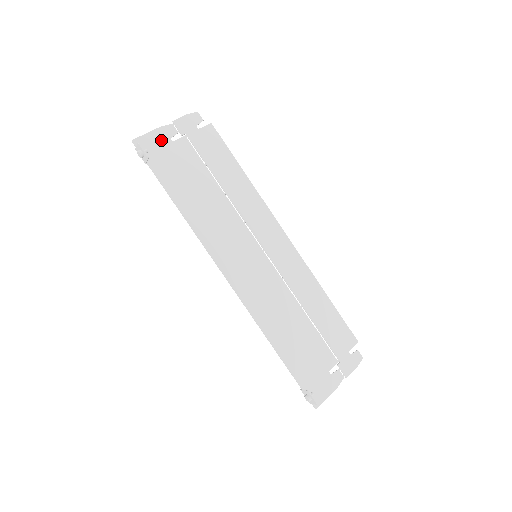
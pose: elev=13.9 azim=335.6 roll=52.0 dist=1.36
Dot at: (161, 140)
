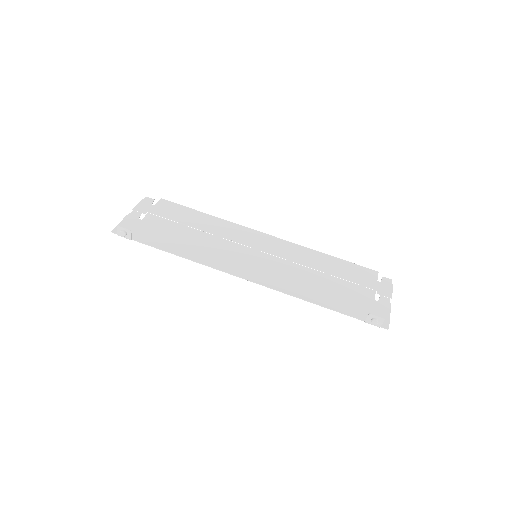
Dot at: (132, 222)
